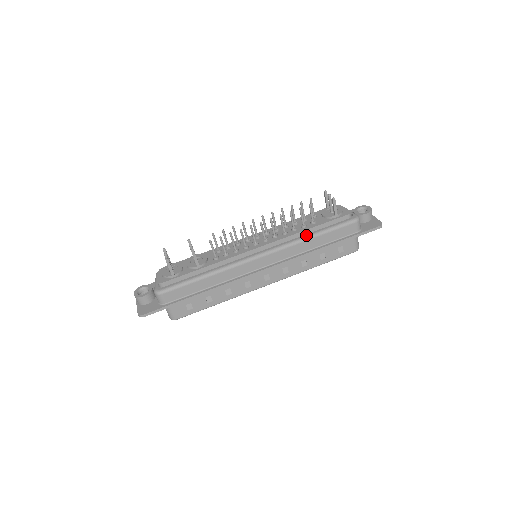
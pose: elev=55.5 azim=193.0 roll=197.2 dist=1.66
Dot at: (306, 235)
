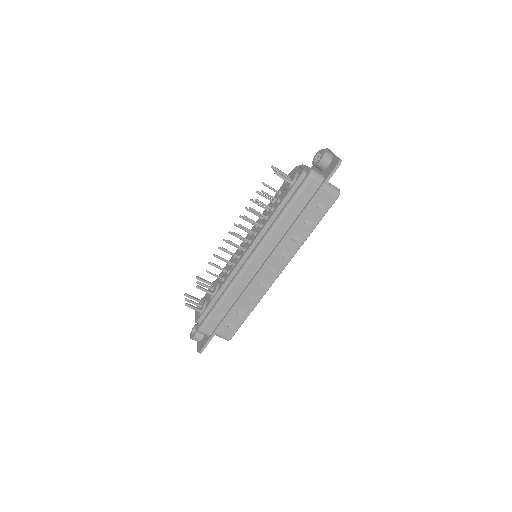
Dot at: (276, 218)
